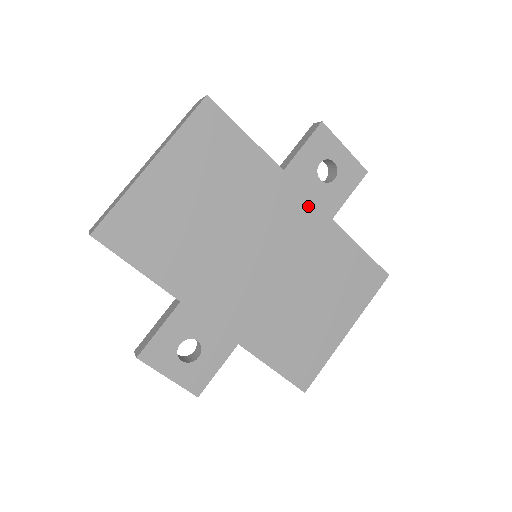
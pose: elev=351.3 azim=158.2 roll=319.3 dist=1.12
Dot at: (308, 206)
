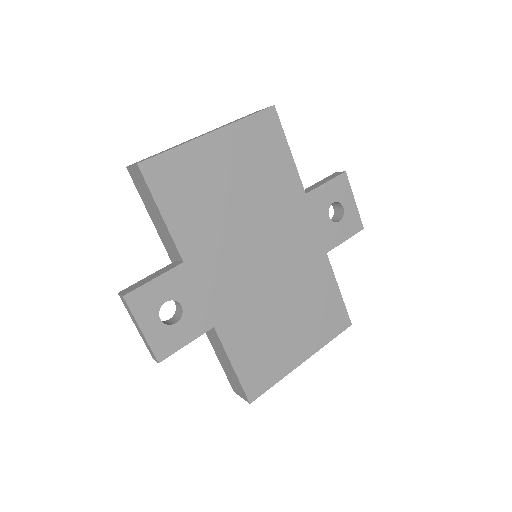
Dot at: (313, 233)
